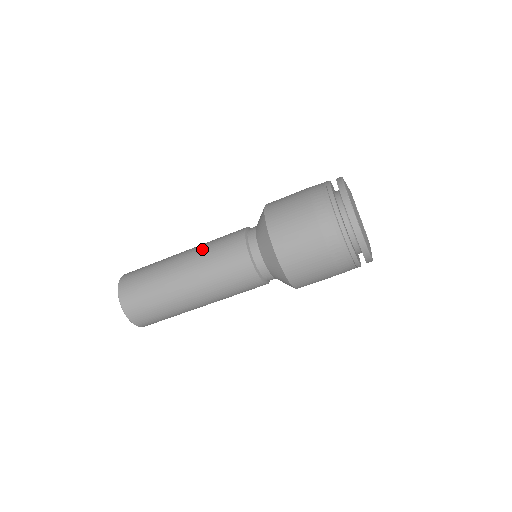
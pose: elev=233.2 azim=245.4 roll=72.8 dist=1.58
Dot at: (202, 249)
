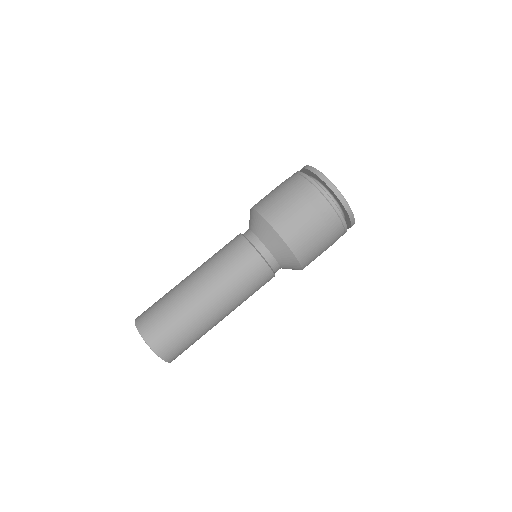
Dot at: occluded
